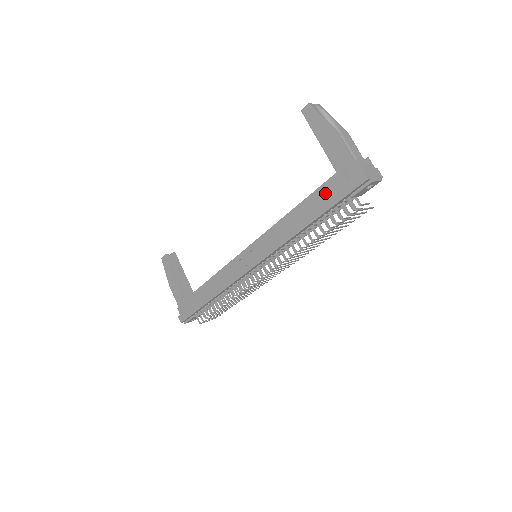
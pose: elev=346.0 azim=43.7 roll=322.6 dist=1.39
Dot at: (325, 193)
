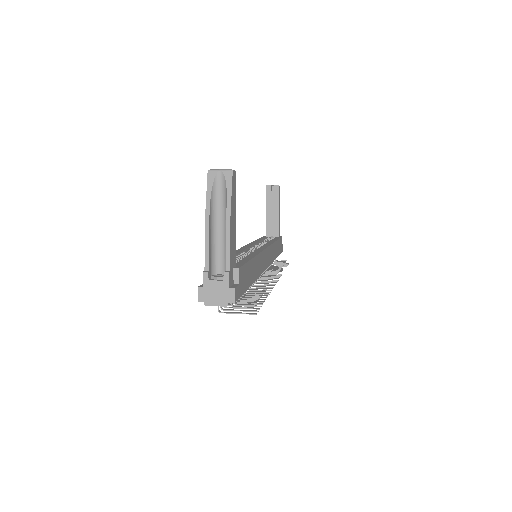
Dot at: occluded
